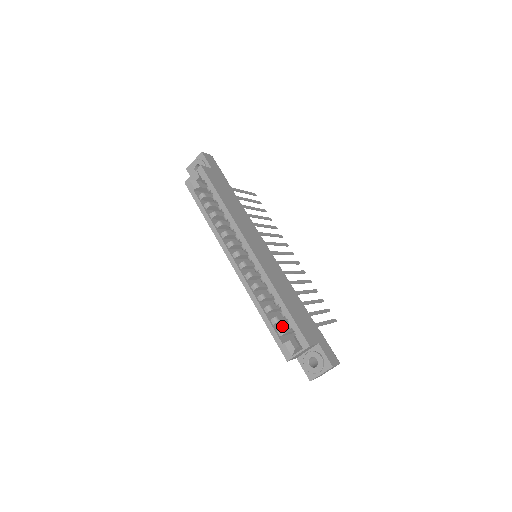
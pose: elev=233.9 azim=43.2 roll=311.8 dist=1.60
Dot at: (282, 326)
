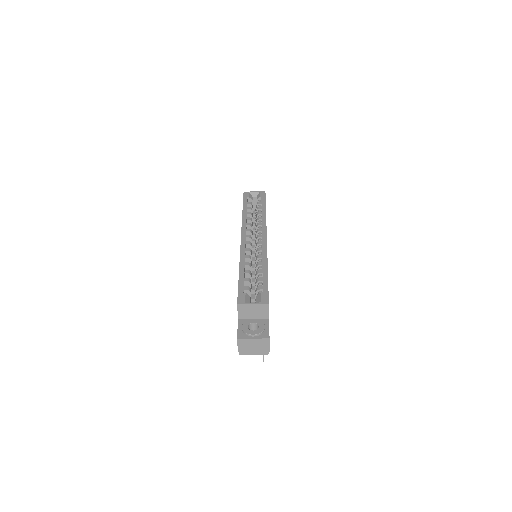
Dot at: occluded
